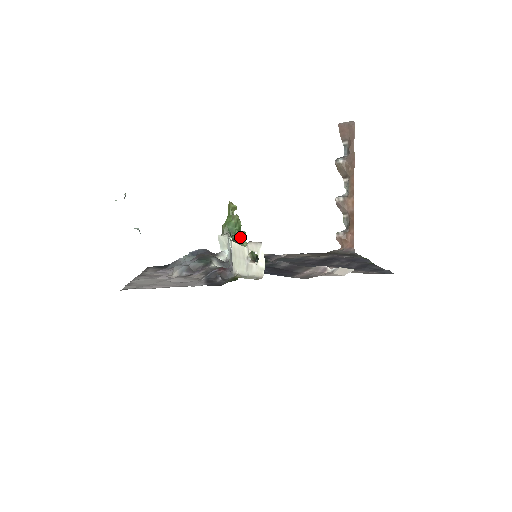
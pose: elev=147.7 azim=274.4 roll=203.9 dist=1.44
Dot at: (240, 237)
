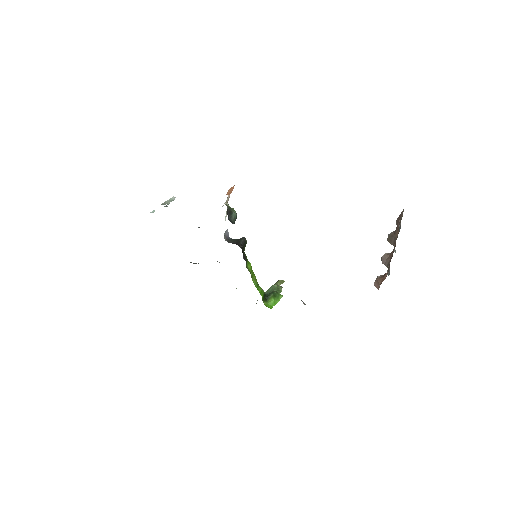
Dot at: (273, 293)
